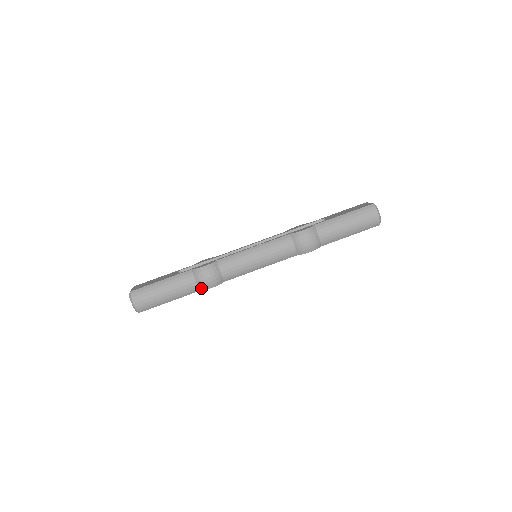
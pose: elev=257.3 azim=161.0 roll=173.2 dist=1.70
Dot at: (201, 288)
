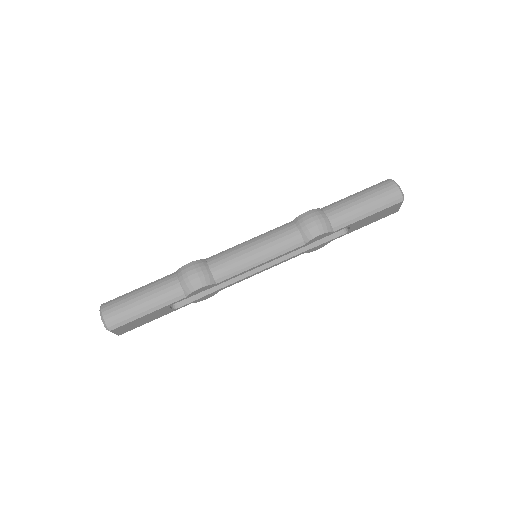
Dot at: (186, 291)
